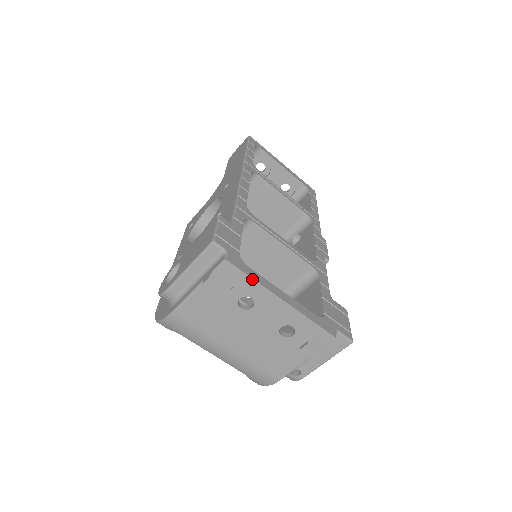
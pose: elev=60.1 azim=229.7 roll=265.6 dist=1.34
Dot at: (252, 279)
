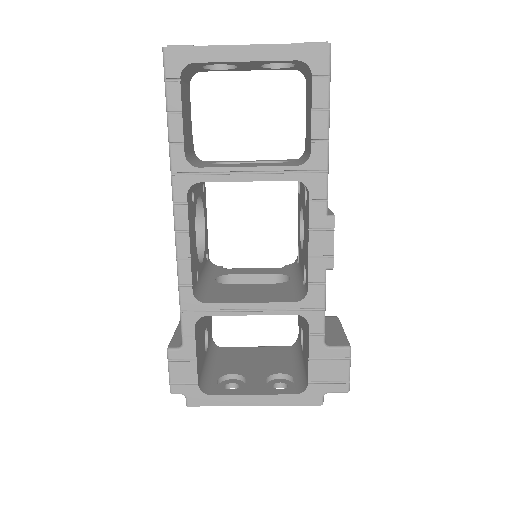
Dot at: occluded
